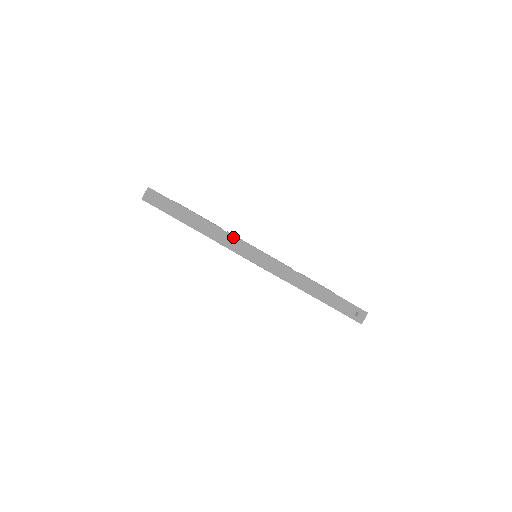
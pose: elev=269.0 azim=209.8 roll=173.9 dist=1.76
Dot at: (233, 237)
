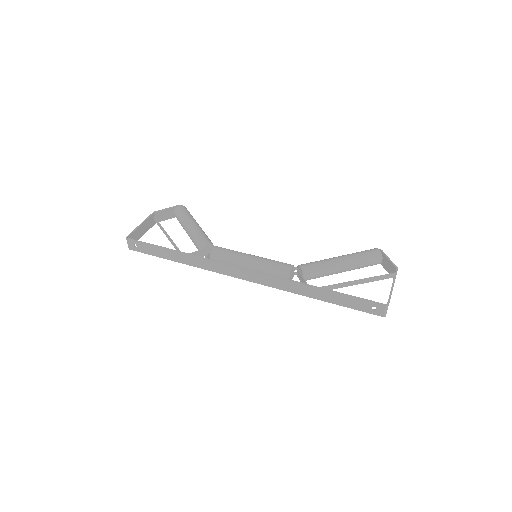
Dot at: (211, 261)
